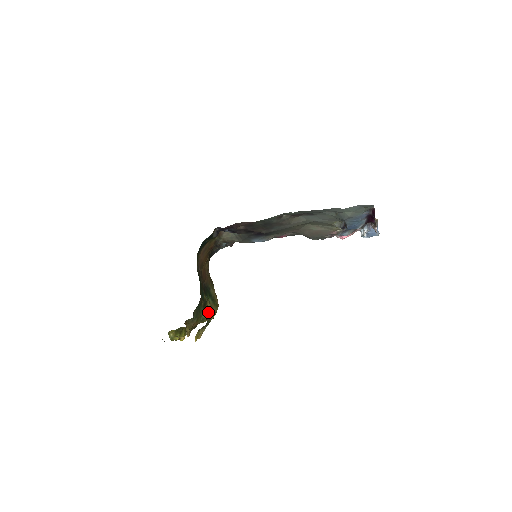
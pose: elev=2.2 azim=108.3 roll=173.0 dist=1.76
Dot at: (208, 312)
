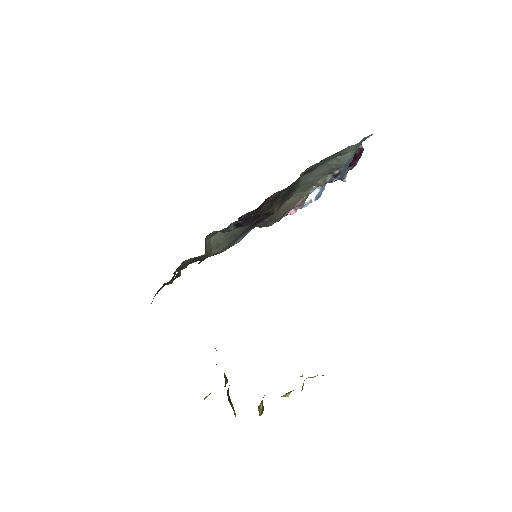
Dot at: occluded
